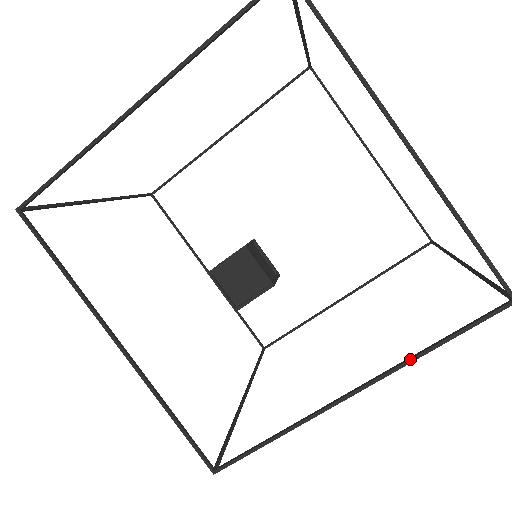
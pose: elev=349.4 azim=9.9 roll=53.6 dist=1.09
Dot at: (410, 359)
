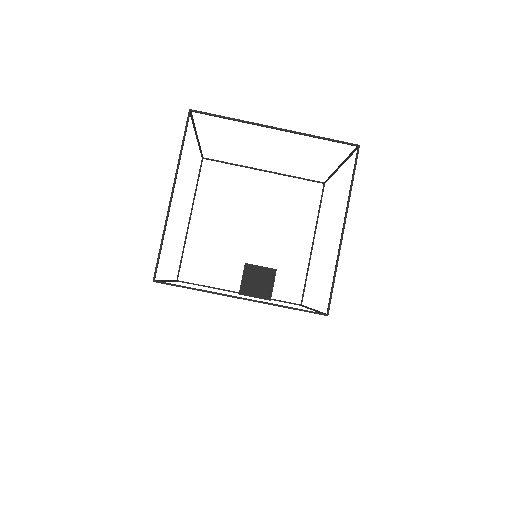
Dot at: (349, 196)
